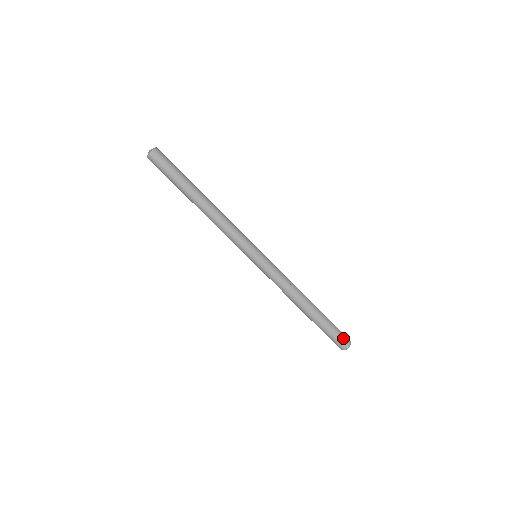
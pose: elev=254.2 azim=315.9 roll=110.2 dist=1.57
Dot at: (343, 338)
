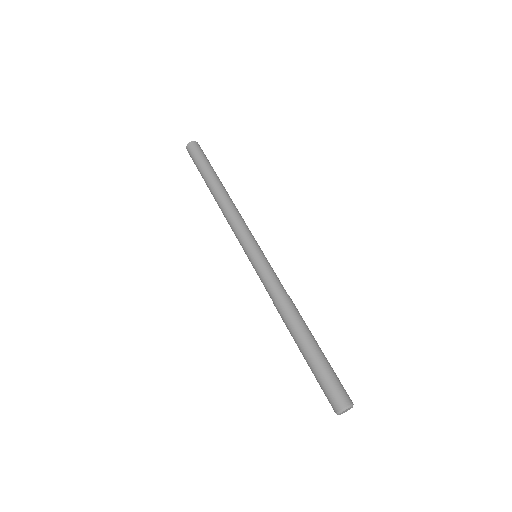
Dot at: (342, 389)
